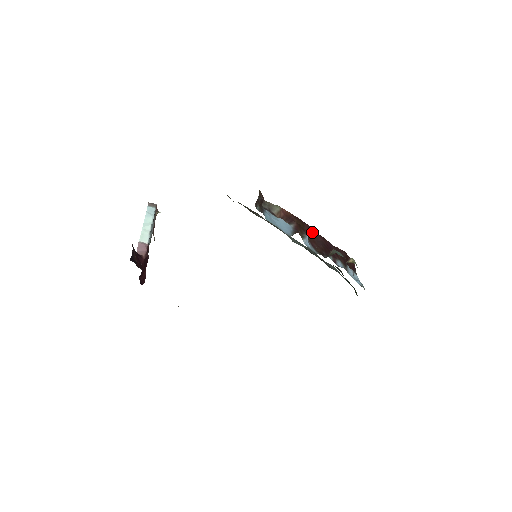
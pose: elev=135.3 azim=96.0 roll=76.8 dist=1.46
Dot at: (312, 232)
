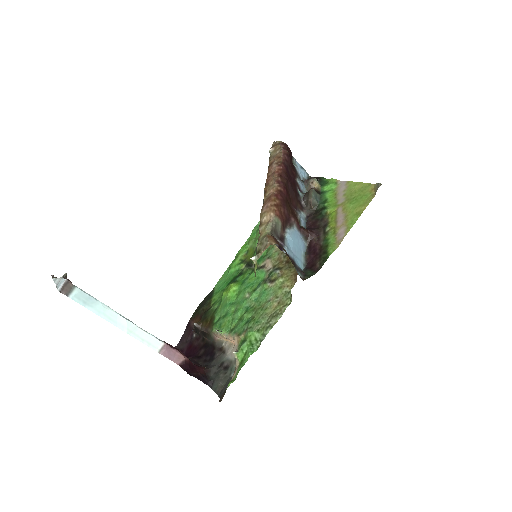
Dot at: (288, 192)
